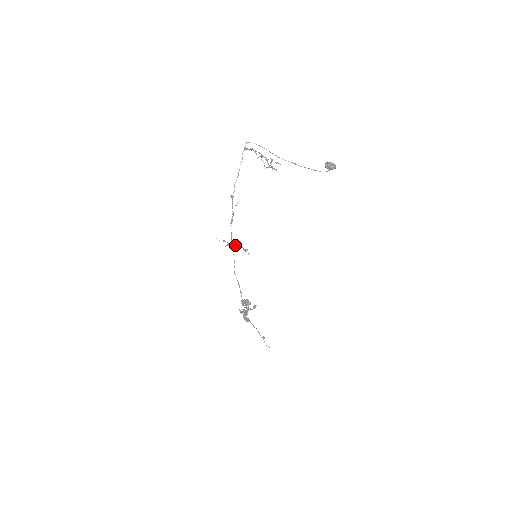
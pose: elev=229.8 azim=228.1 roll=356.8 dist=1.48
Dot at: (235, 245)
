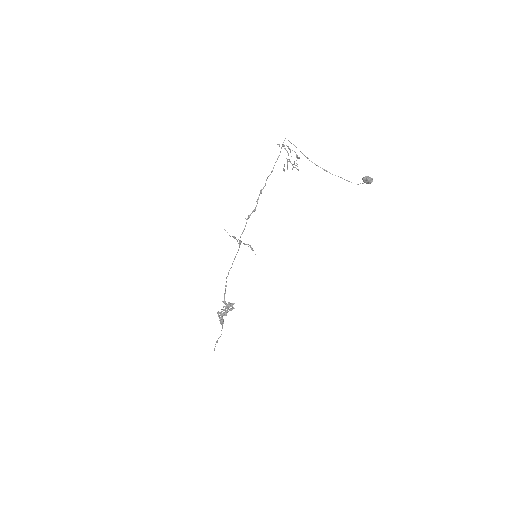
Dot at: (244, 243)
